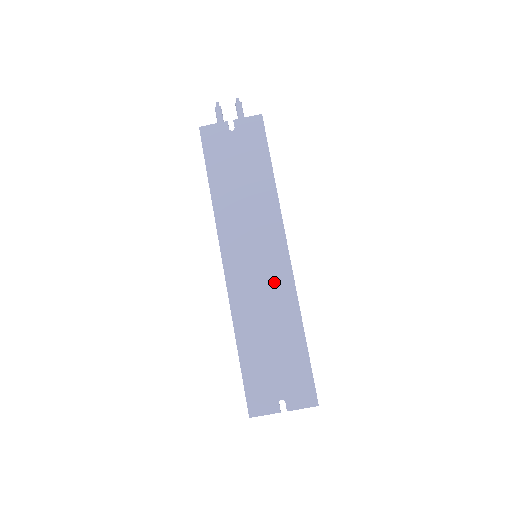
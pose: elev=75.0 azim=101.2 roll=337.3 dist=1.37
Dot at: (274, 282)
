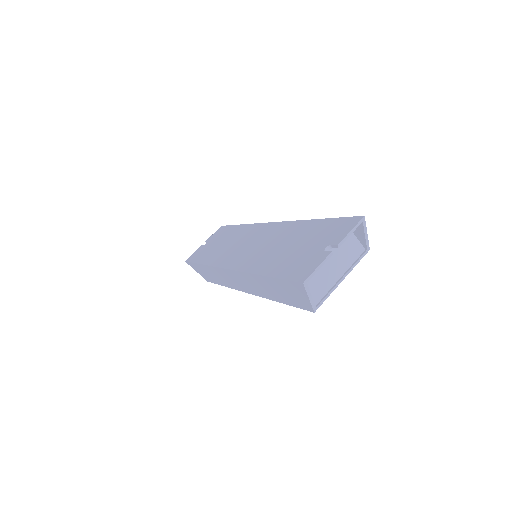
Dot at: (269, 236)
